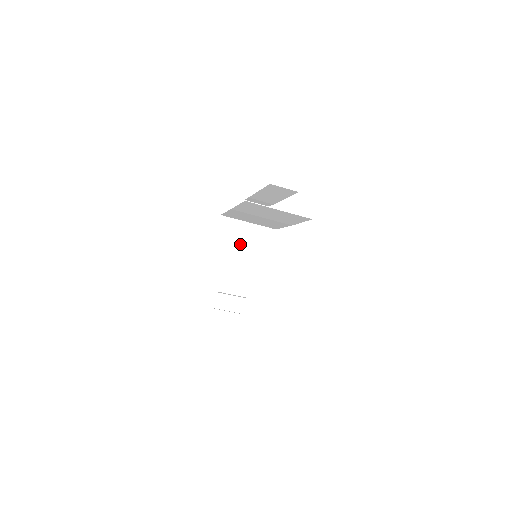
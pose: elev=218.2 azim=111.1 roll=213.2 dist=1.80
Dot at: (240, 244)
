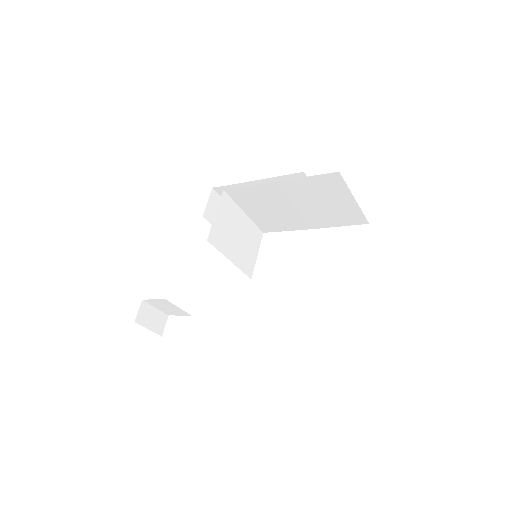
Dot at: (234, 236)
